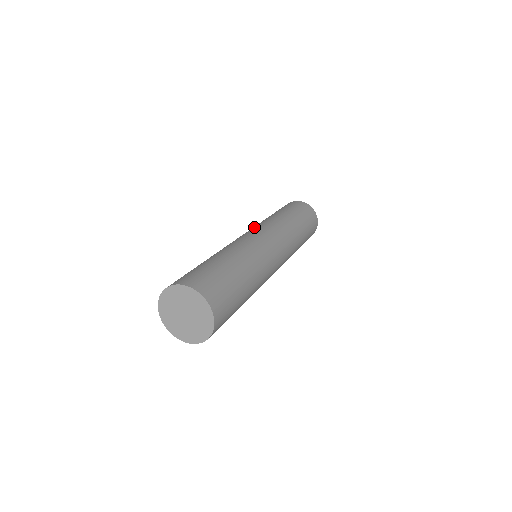
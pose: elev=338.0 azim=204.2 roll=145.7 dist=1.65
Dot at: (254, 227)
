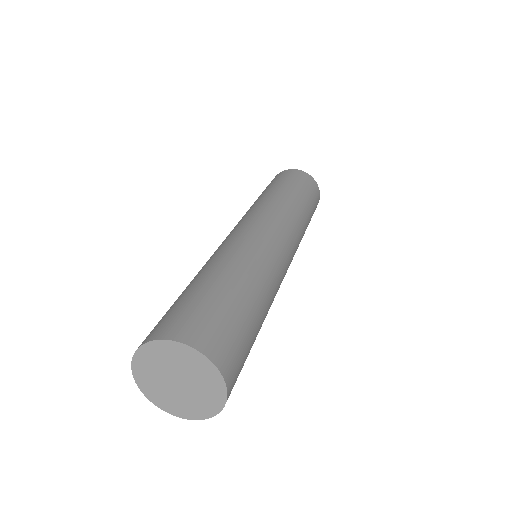
Dot at: (276, 217)
